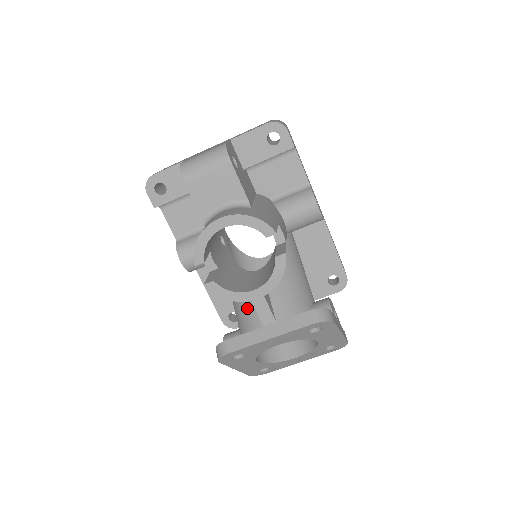
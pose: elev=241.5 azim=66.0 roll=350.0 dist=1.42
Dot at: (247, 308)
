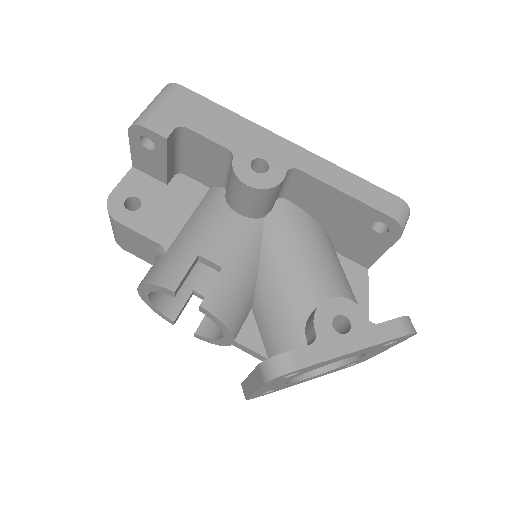
Dot at: occluded
